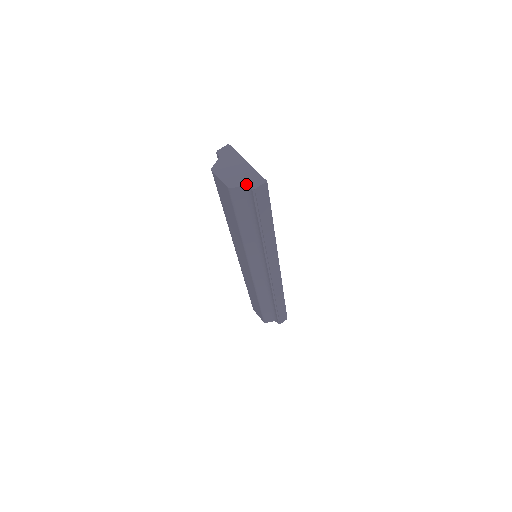
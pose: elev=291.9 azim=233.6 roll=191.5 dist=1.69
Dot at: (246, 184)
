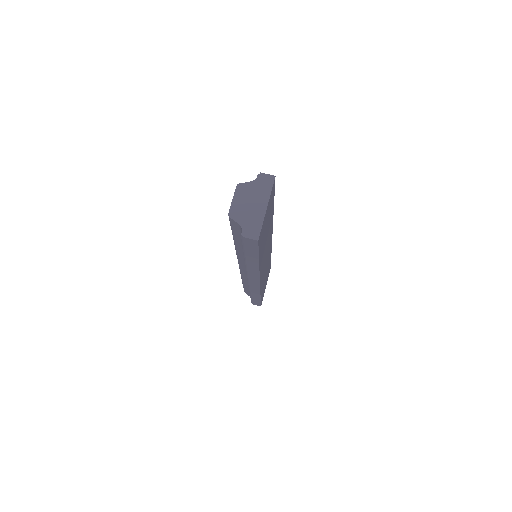
Dot at: (242, 226)
